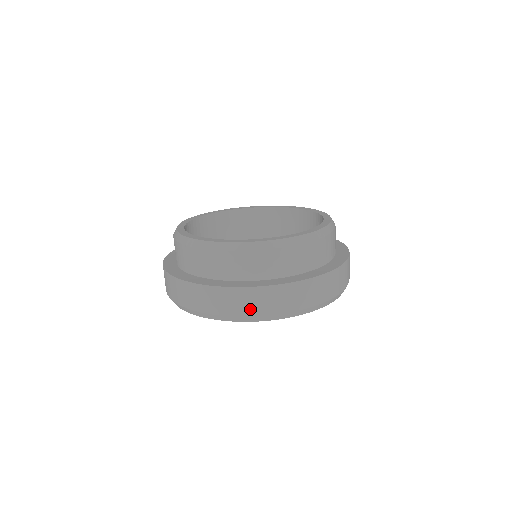
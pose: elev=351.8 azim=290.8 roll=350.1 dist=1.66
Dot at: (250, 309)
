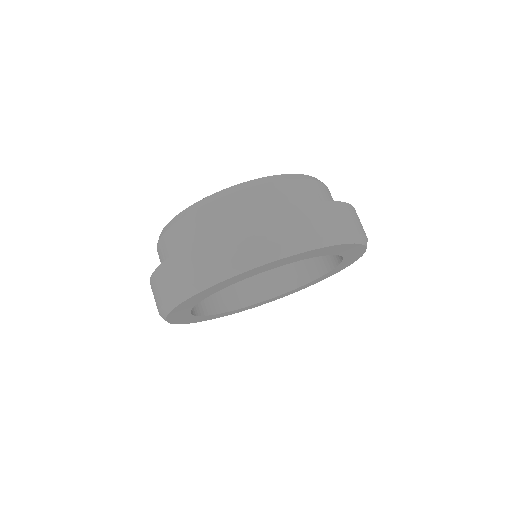
Dot at: (238, 252)
